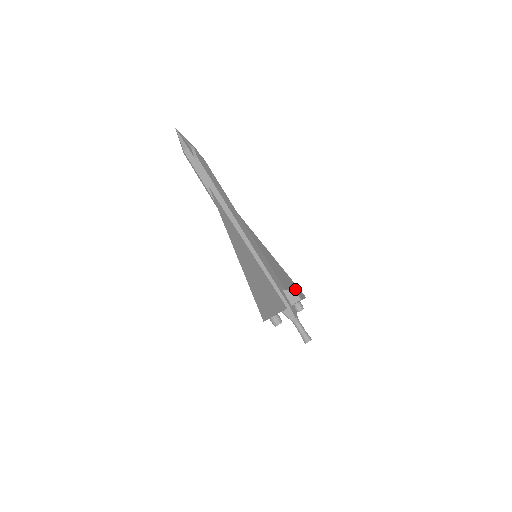
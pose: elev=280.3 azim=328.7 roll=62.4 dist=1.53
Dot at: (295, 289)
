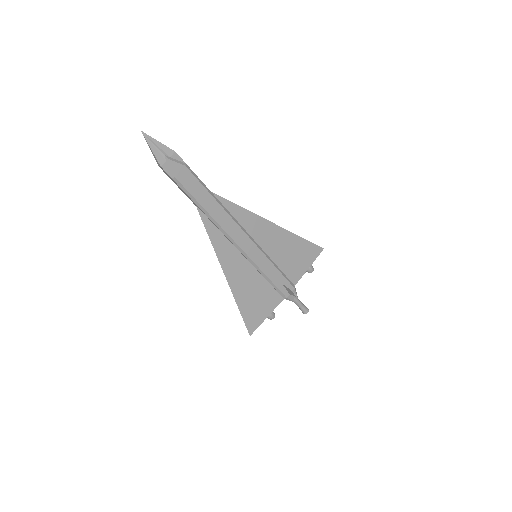
Dot at: (308, 253)
